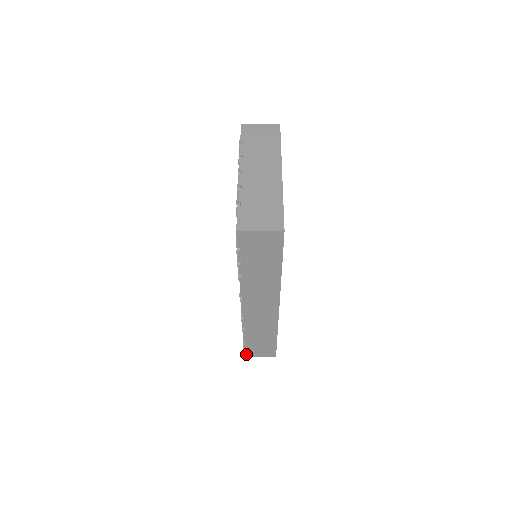
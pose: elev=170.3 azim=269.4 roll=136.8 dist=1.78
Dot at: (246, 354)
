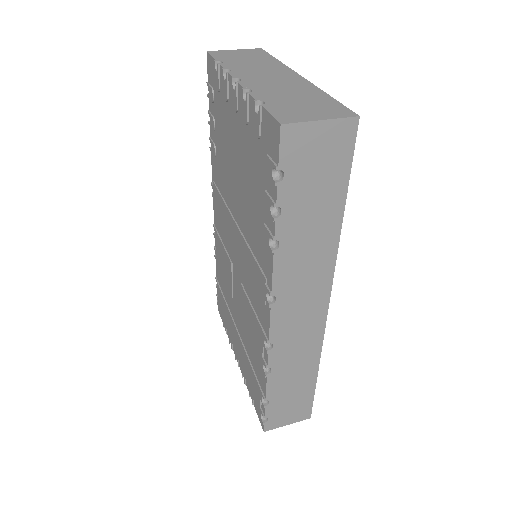
Dot at: (267, 425)
